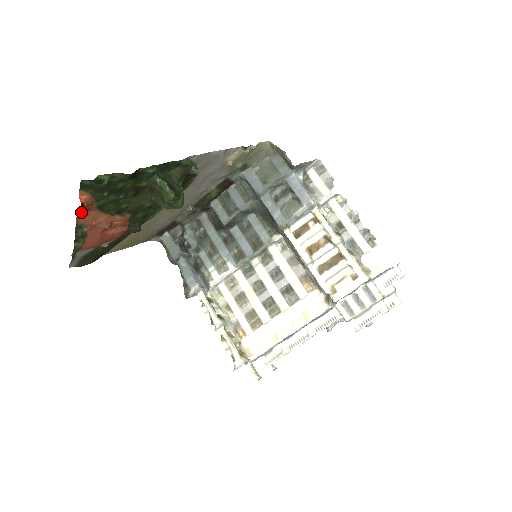
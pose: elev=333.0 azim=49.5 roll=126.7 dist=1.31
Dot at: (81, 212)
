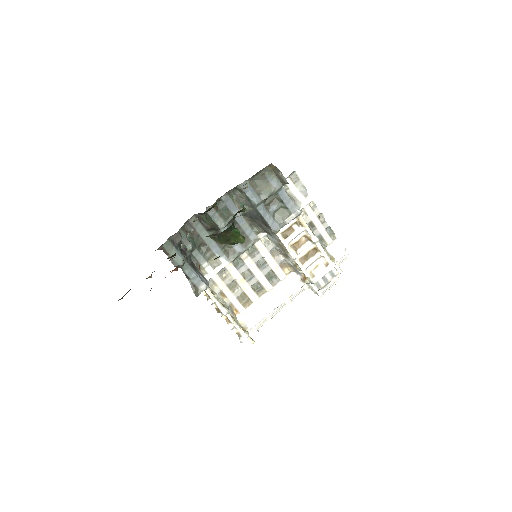
Dot at: occluded
